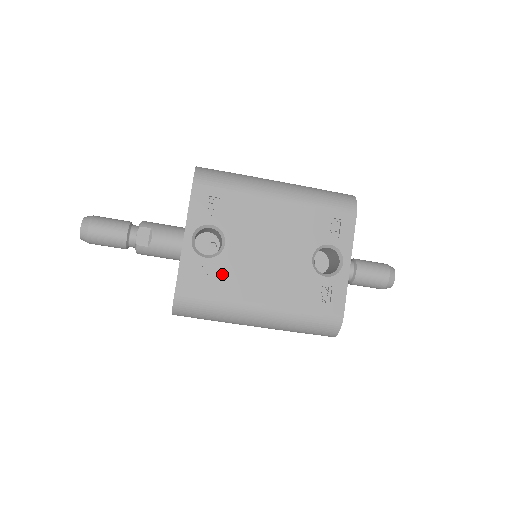
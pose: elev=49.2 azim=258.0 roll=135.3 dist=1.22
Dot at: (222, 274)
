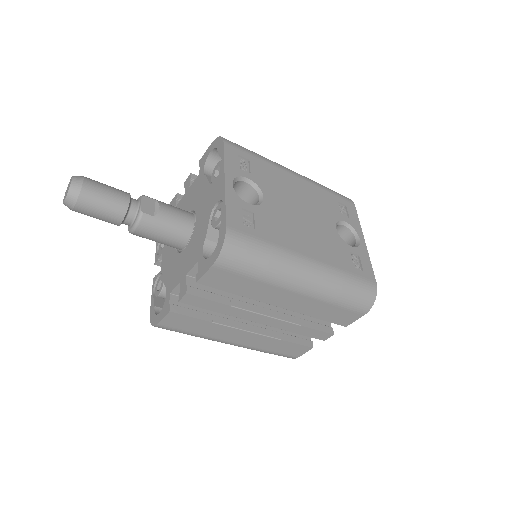
Dot at: (267, 222)
